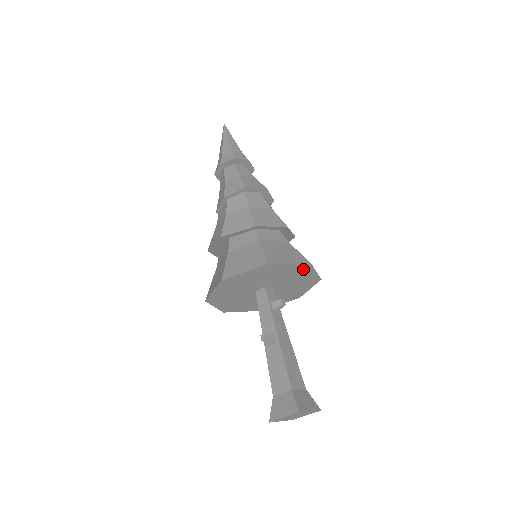
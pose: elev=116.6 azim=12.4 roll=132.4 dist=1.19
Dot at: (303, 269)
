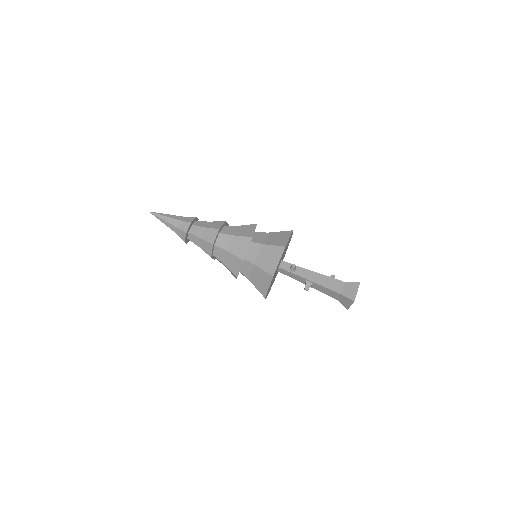
Dot at: (284, 250)
